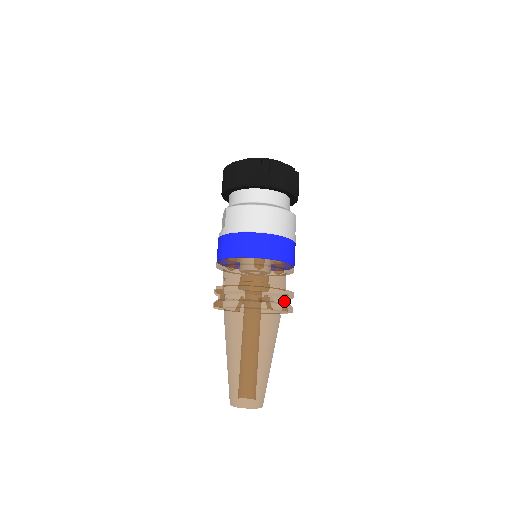
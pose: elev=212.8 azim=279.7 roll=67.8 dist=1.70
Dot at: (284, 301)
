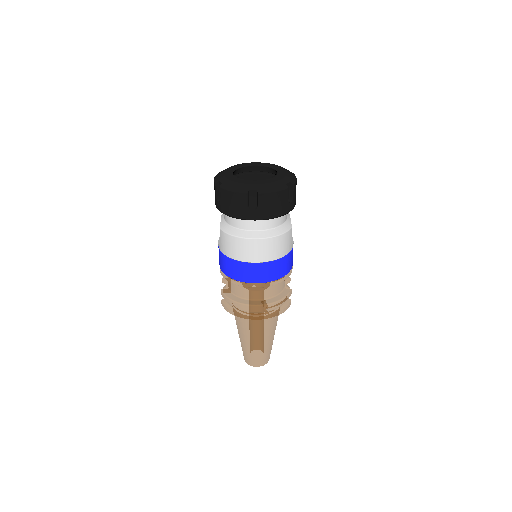
Dot at: (281, 304)
